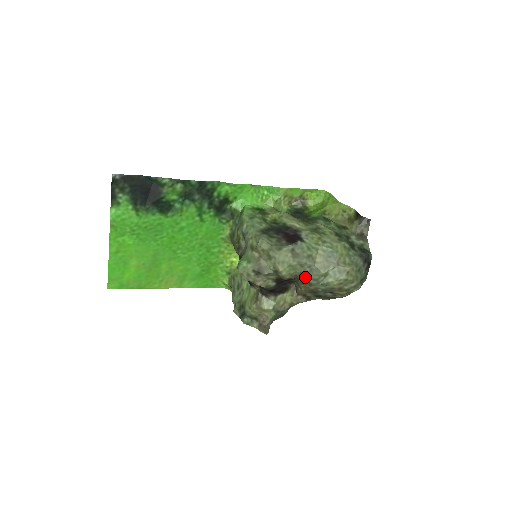
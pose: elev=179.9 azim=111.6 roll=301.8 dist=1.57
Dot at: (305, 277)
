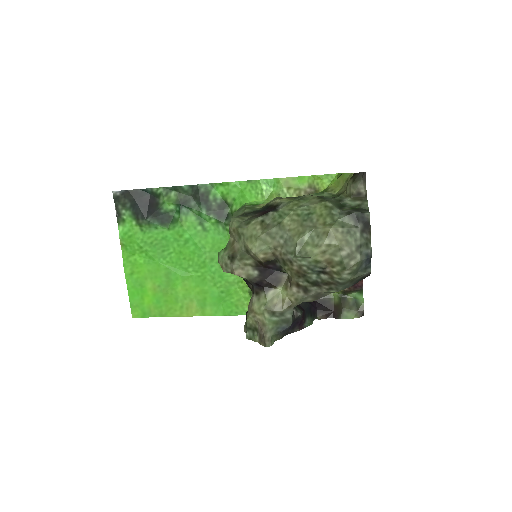
Dot at: (282, 253)
